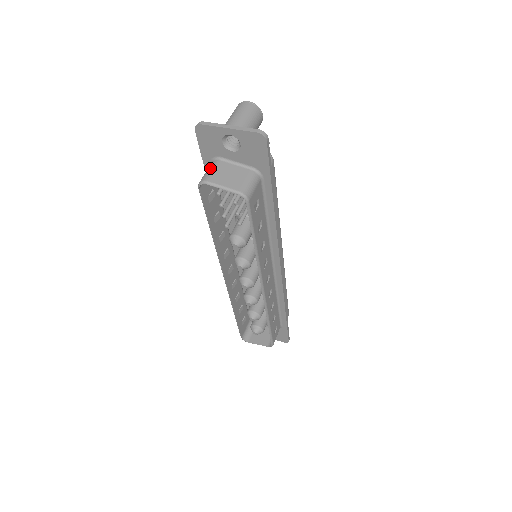
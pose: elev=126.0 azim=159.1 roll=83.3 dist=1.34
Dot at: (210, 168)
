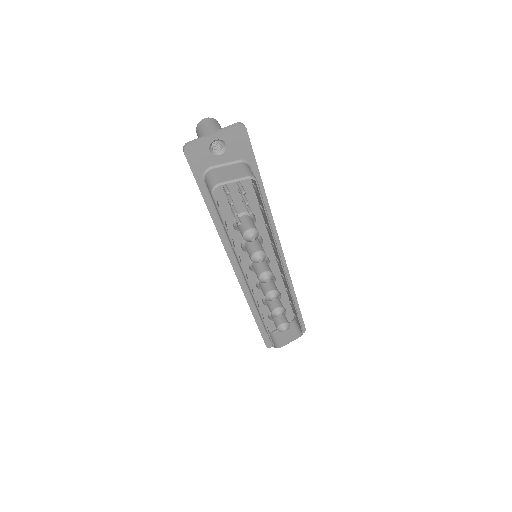
Dot at: (210, 177)
